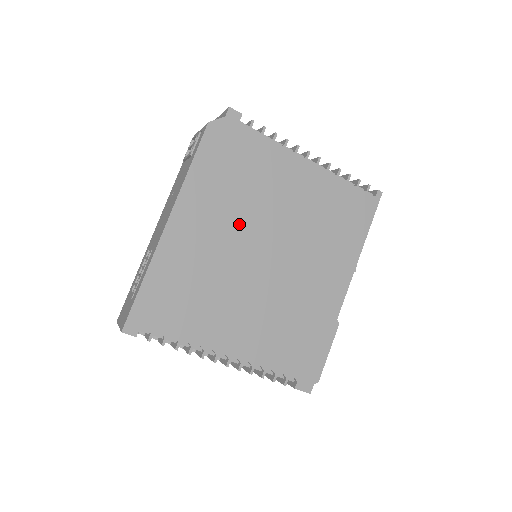
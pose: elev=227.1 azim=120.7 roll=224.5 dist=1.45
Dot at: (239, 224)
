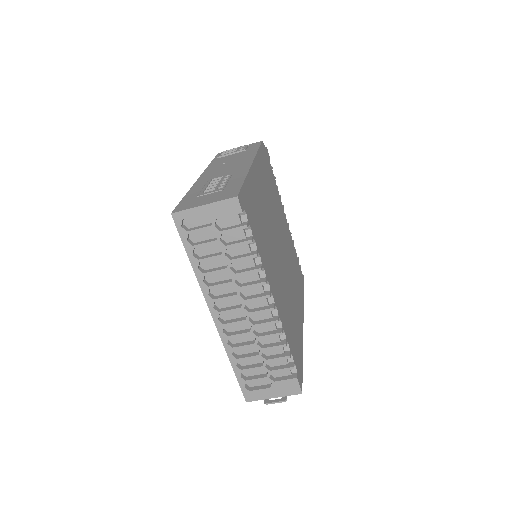
Dot at: (272, 212)
